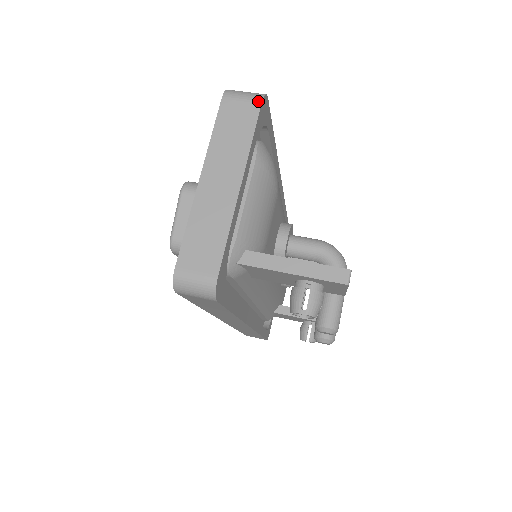
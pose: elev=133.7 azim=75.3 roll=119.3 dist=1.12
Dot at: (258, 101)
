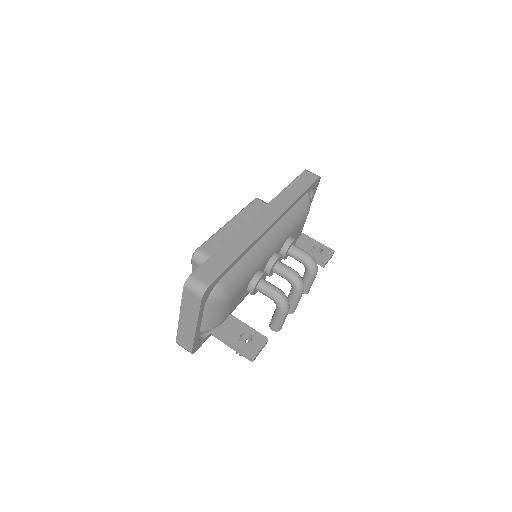
Dot at: (200, 298)
